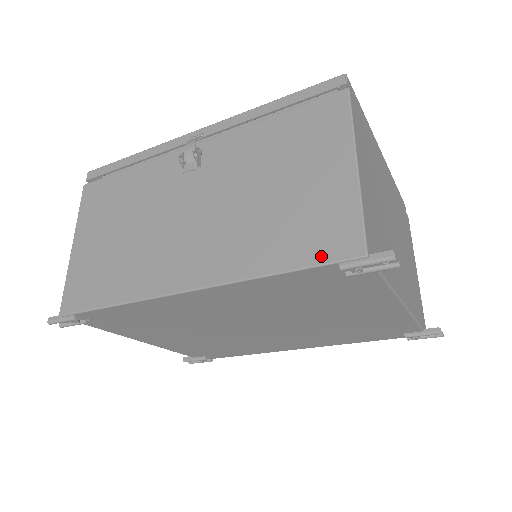
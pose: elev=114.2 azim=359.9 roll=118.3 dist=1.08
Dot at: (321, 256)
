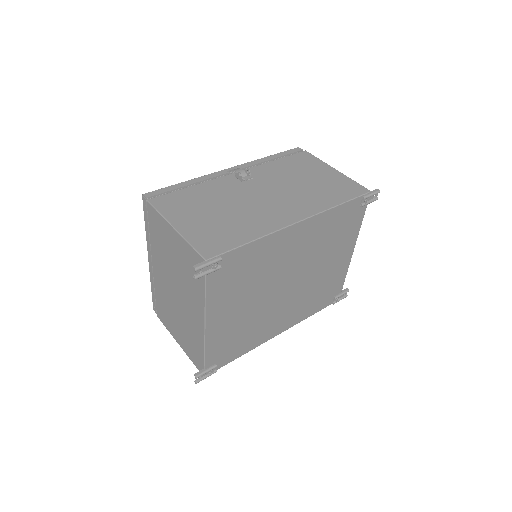
Dot at: (354, 195)
